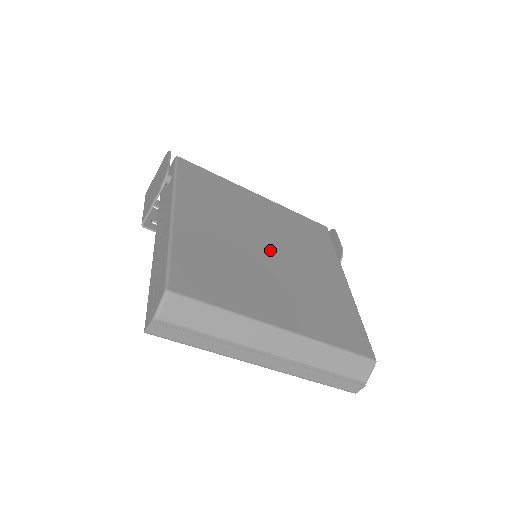
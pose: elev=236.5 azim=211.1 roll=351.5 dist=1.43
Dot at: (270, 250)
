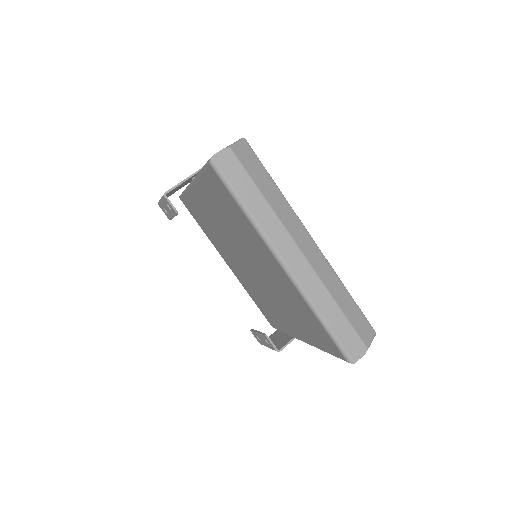
Dot at: occluded
